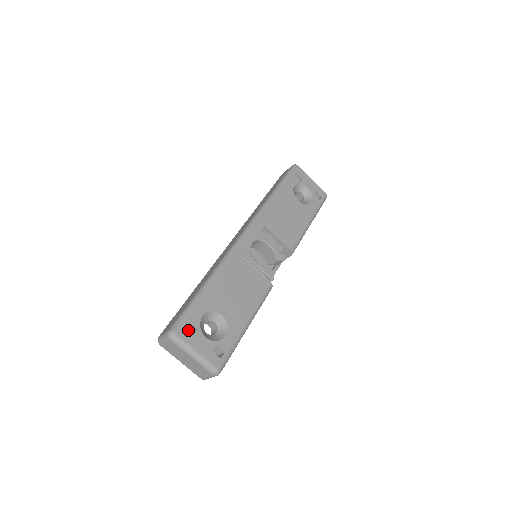
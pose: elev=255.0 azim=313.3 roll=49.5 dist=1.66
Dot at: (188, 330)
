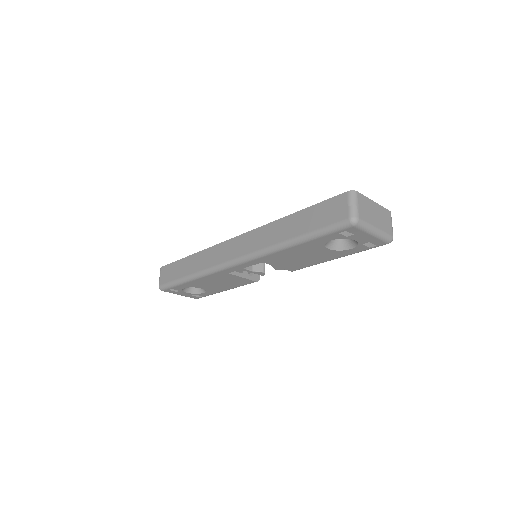
Dot at: occluded
